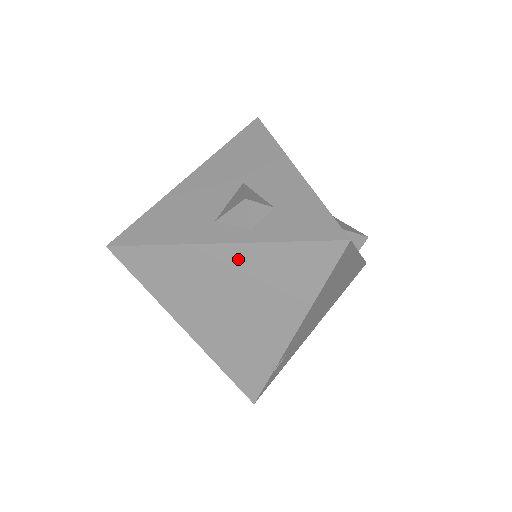
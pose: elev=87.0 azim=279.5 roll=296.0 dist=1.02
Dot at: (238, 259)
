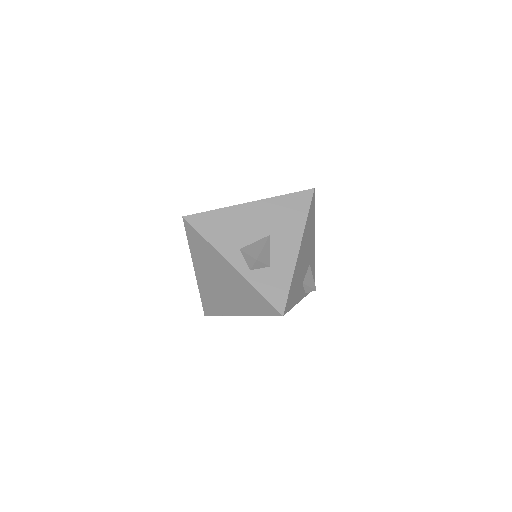
Dot at: (236, 277)
